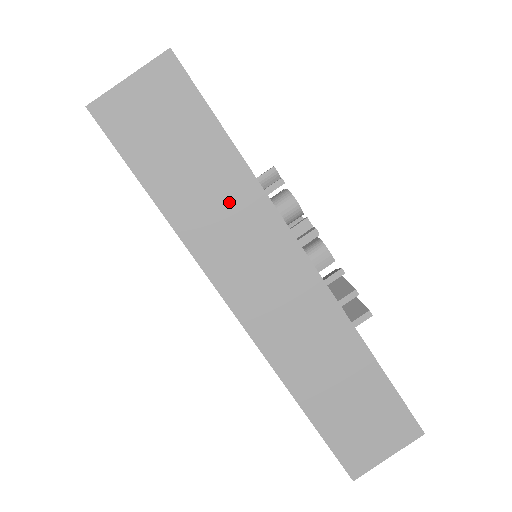
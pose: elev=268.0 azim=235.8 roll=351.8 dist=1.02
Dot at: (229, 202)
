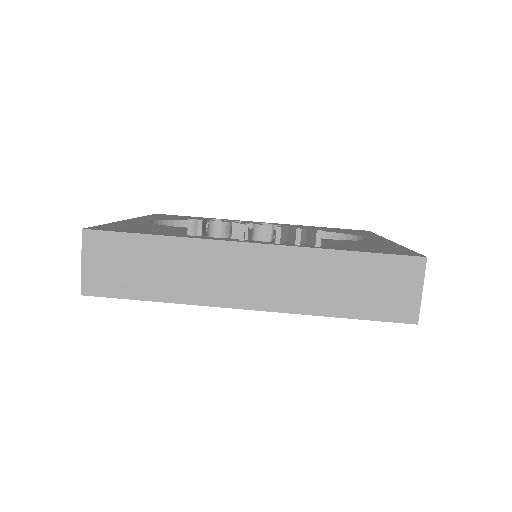
Dot at: (185, 262)
